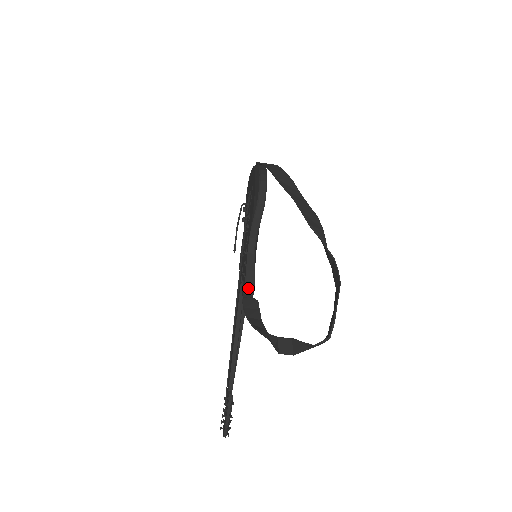
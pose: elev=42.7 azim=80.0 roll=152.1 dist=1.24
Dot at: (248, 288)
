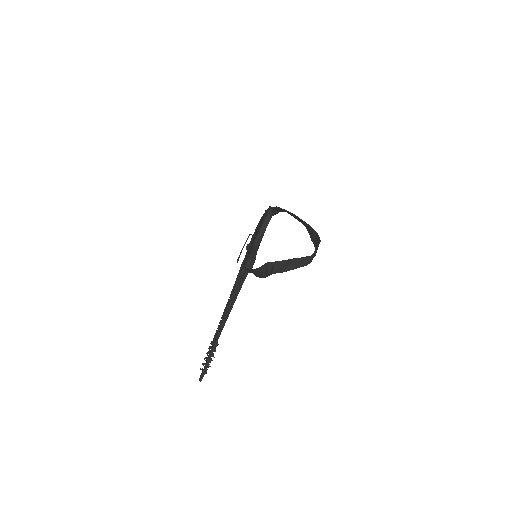
Dot at: (250, 261)
